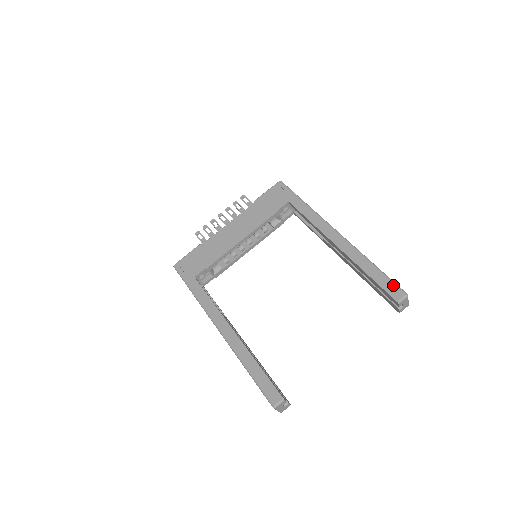
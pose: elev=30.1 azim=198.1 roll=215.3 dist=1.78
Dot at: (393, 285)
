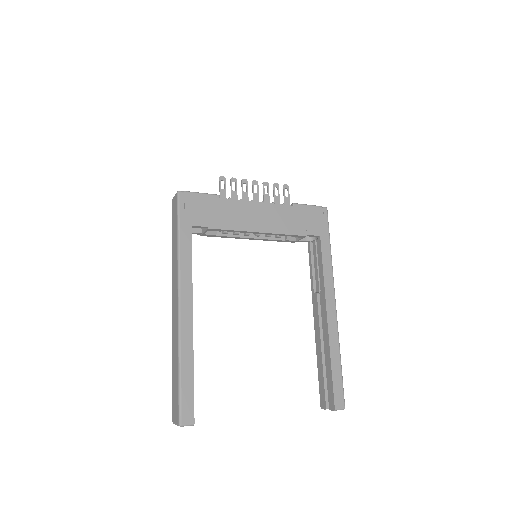
Dot at: (342, 392)
